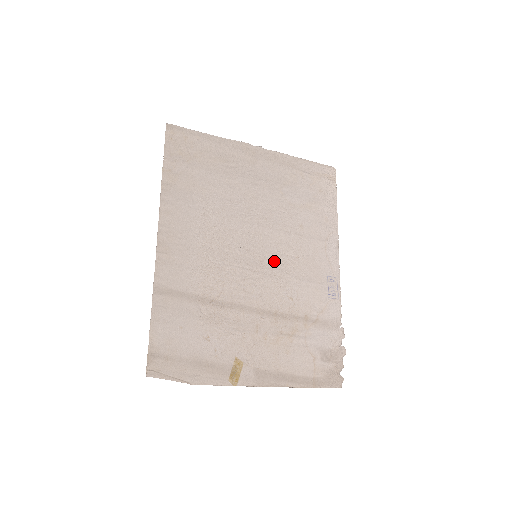
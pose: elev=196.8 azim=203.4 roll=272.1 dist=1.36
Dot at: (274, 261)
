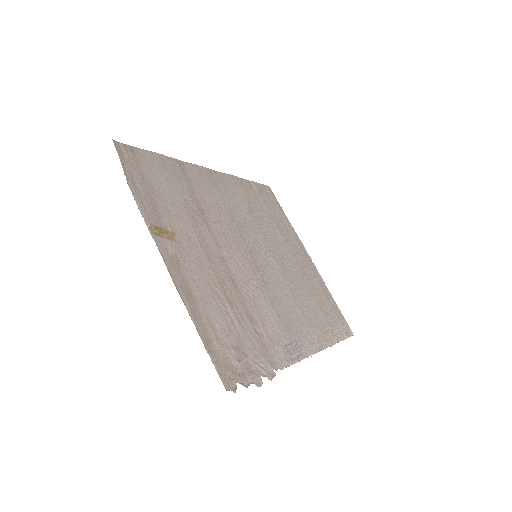
Dot at: (265, 276)
